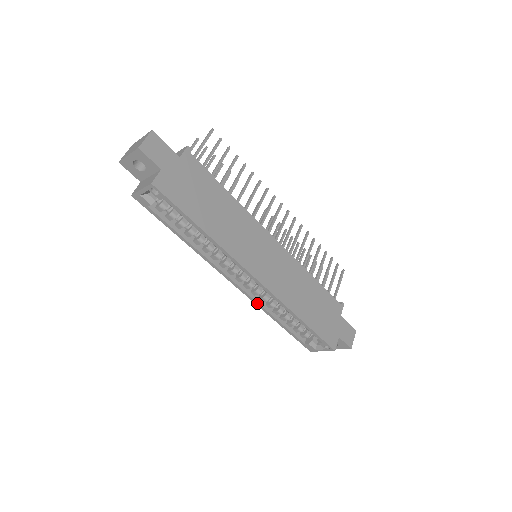
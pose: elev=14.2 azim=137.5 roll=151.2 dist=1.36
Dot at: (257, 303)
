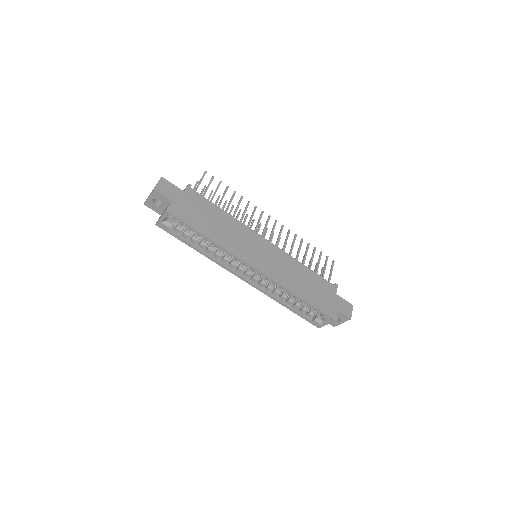
Dot at: (264, 292)
